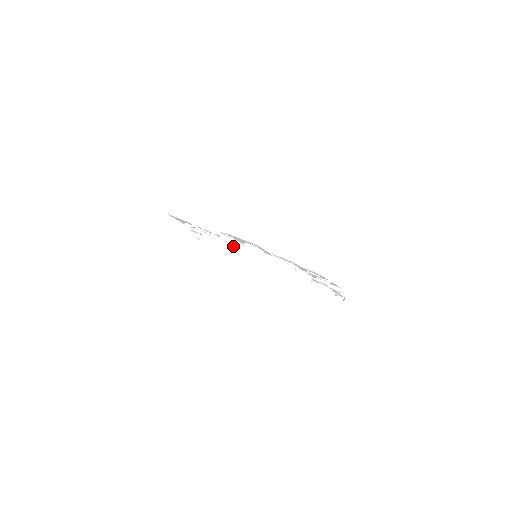
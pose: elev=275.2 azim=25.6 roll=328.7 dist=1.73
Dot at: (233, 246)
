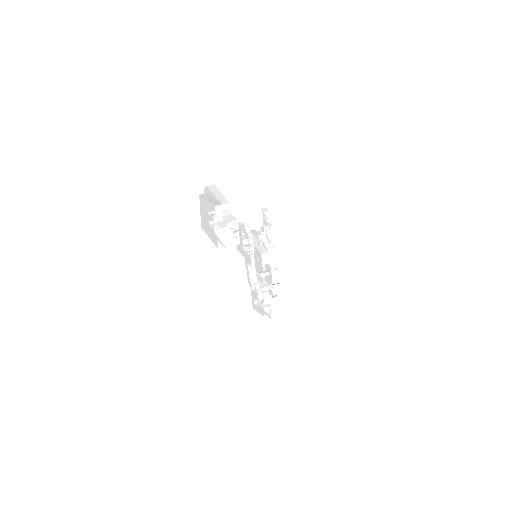
Dot at: occluded
